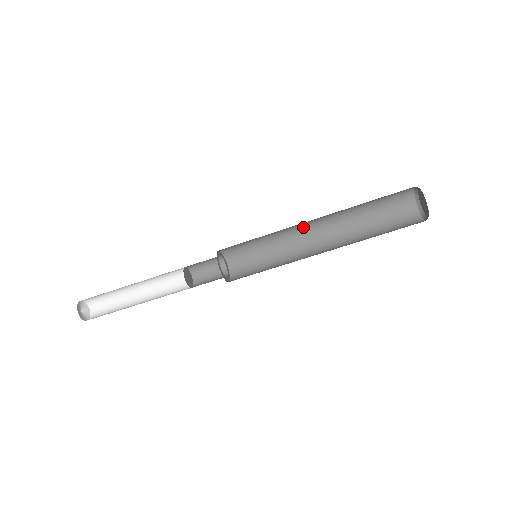
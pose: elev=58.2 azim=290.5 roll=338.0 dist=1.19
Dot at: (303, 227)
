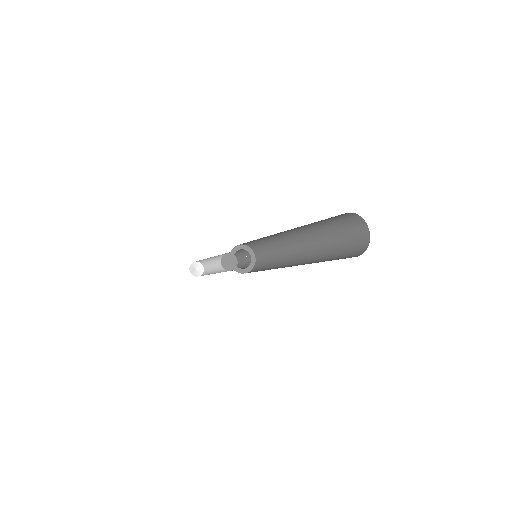
Dot at: occluded
